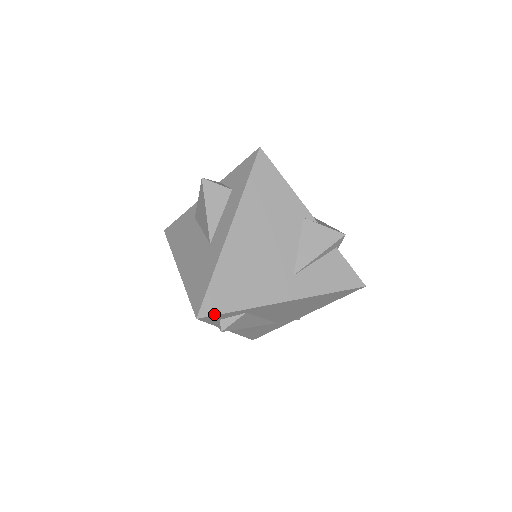
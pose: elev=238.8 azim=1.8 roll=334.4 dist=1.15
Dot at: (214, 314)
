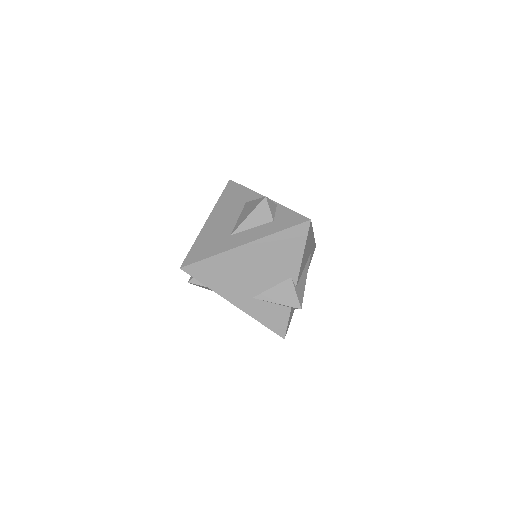
Dot at: (191, 275)
